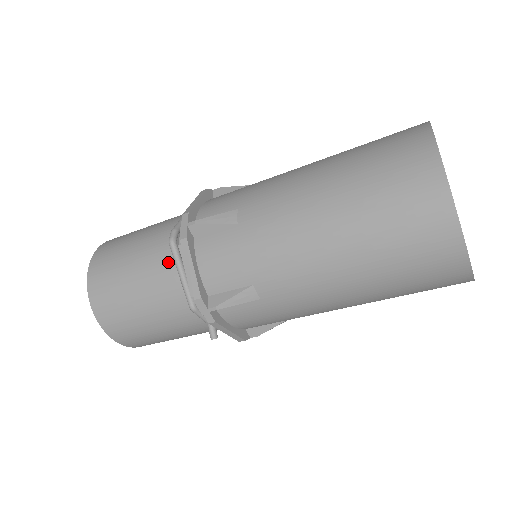
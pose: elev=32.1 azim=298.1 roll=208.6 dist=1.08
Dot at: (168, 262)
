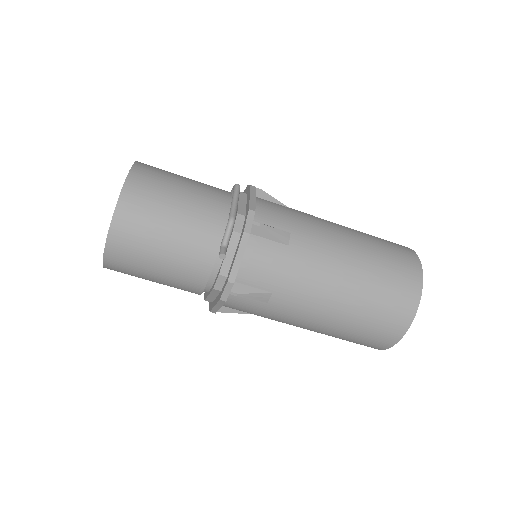
Dot at: (225, 193)
